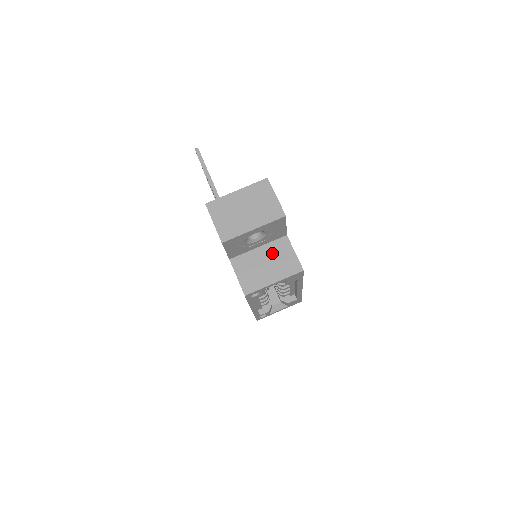
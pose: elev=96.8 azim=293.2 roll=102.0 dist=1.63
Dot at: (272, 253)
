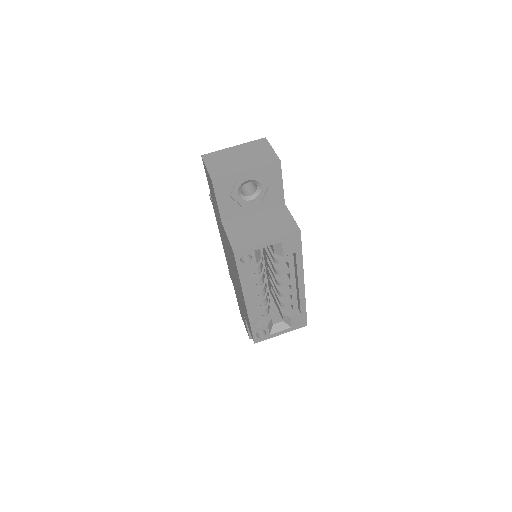
Dot at: (268, 217)
